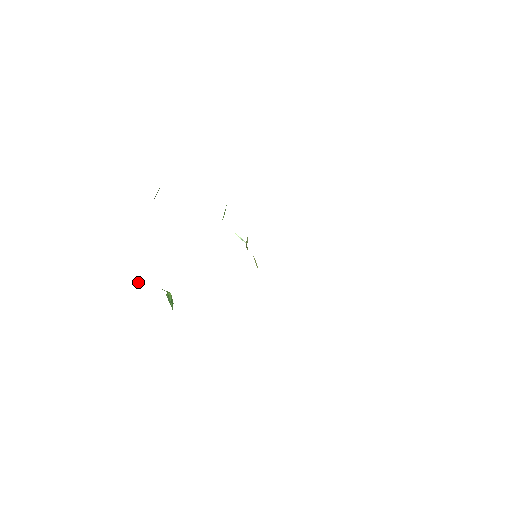
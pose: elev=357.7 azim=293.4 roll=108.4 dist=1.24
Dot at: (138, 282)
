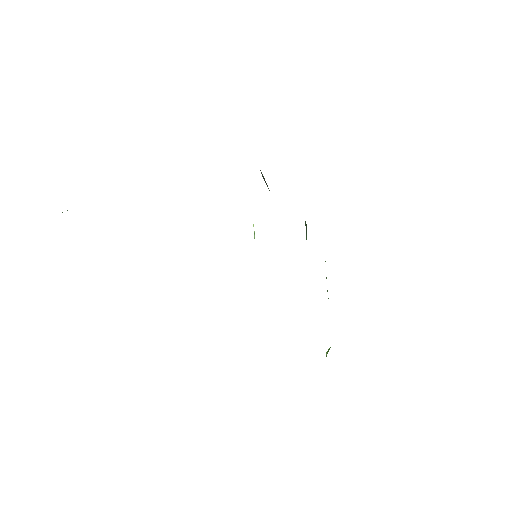
Dot at: occluded
